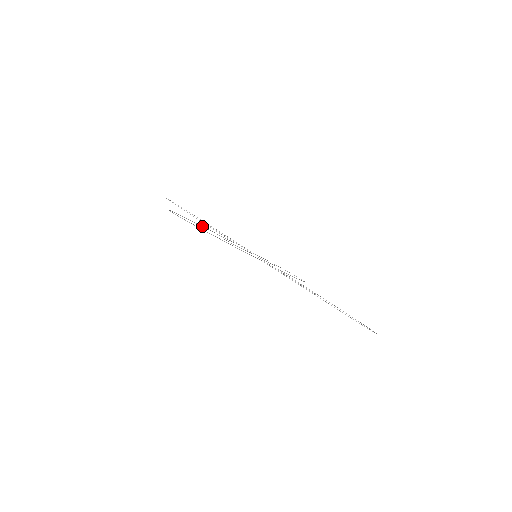
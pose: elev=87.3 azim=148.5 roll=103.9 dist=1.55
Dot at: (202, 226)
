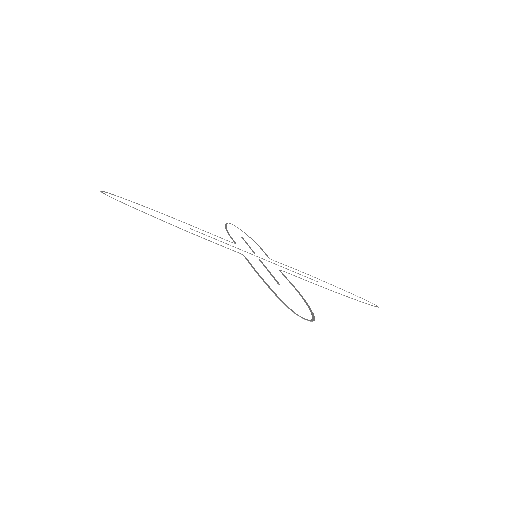
Dot at: (171, 217)
